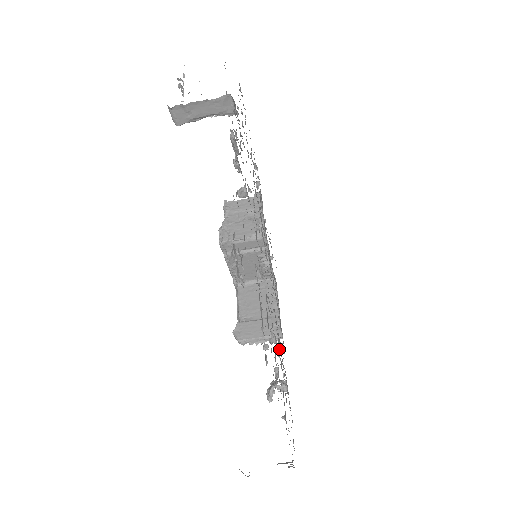
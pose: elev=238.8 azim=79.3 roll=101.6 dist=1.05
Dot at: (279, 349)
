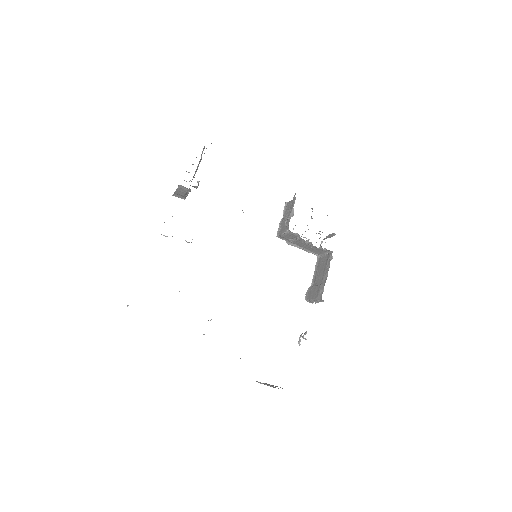
Dot at: occluded
